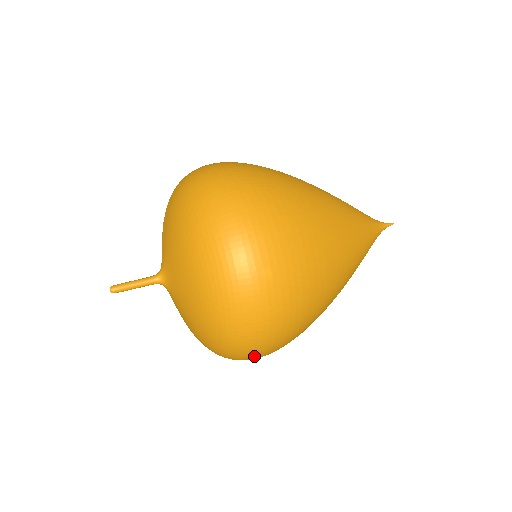
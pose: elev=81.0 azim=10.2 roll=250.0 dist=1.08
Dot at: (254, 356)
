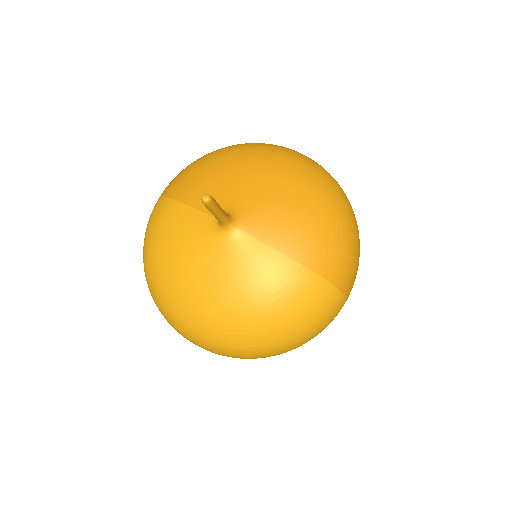
Dot at: (357, 233)
